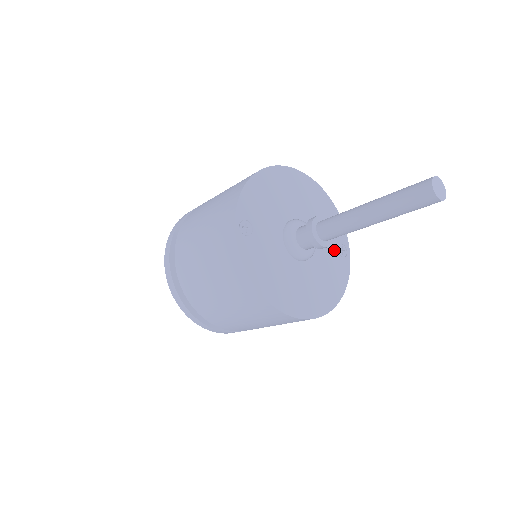
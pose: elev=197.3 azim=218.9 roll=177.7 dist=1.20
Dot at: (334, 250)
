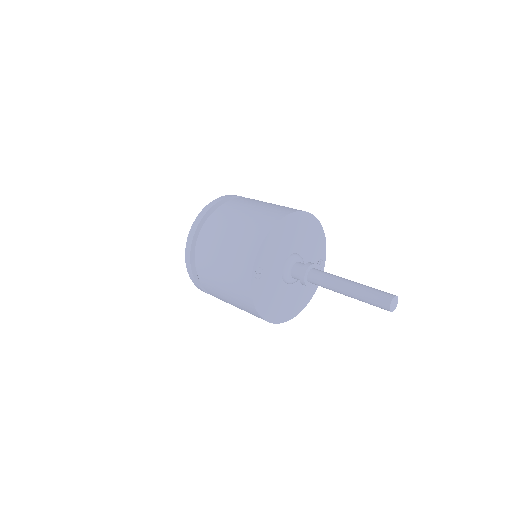
Dot at: occluded
